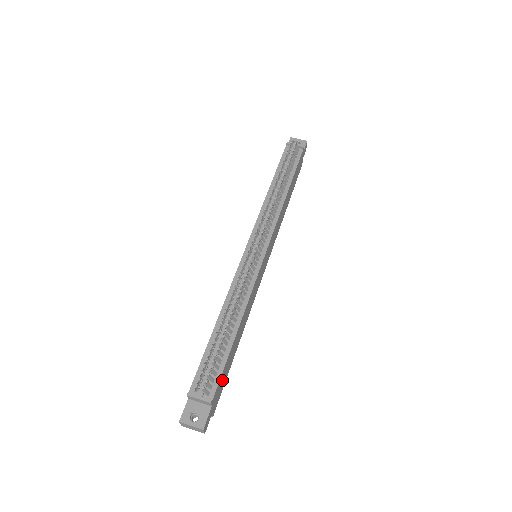
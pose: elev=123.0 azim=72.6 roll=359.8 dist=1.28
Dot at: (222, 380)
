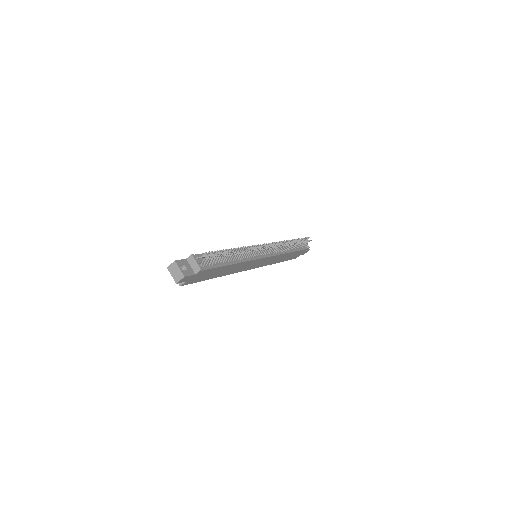
Dot at: (205, 274)
